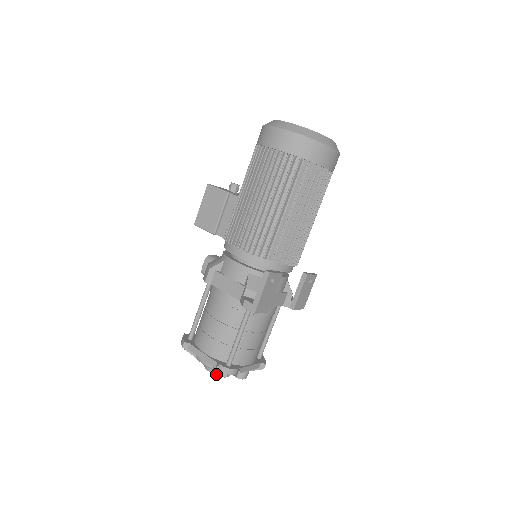
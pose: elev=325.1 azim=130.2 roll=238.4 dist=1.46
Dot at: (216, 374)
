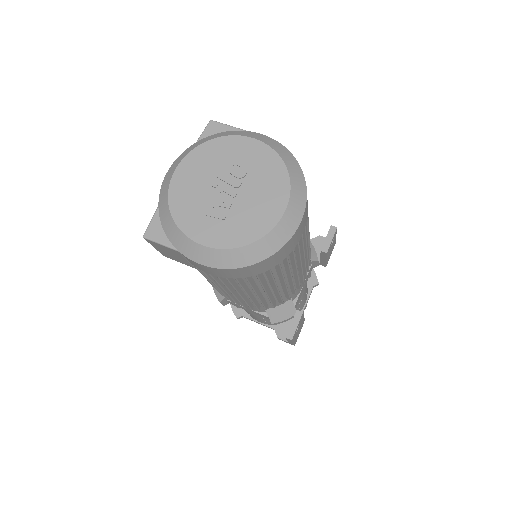
Dot at: occluded
